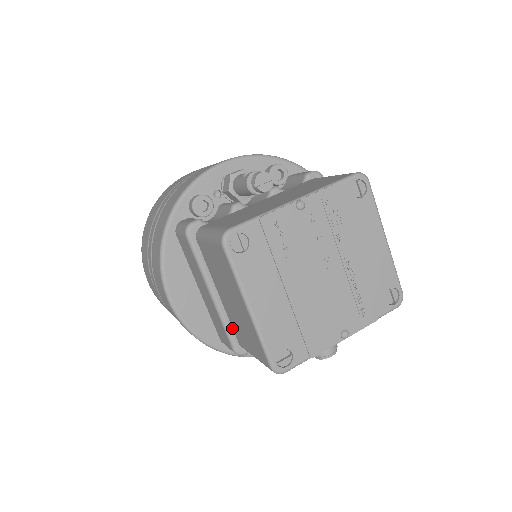
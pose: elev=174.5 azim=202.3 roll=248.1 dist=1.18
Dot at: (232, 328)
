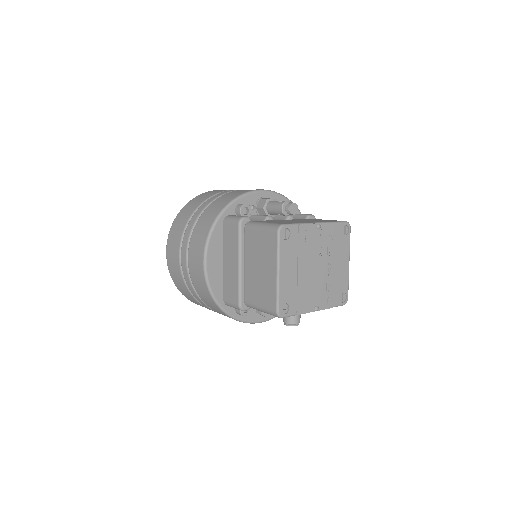
Dot at: (243, 290)
